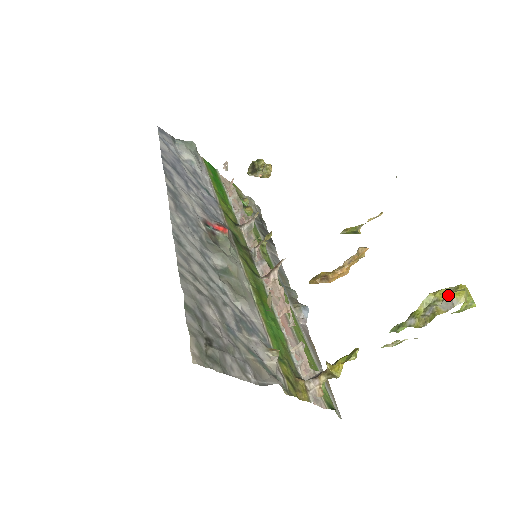
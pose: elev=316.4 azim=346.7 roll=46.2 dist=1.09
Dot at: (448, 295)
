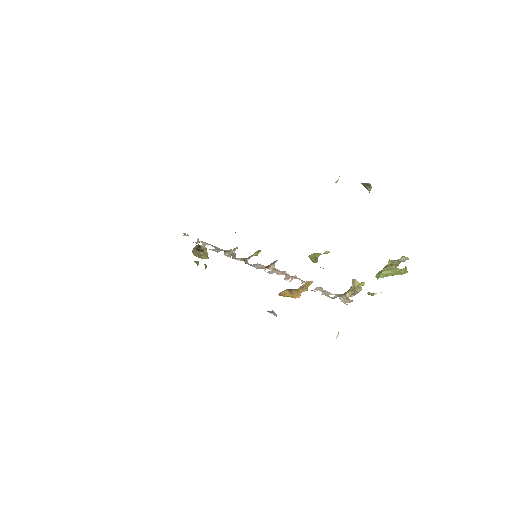
Dot at: (399, 260)
